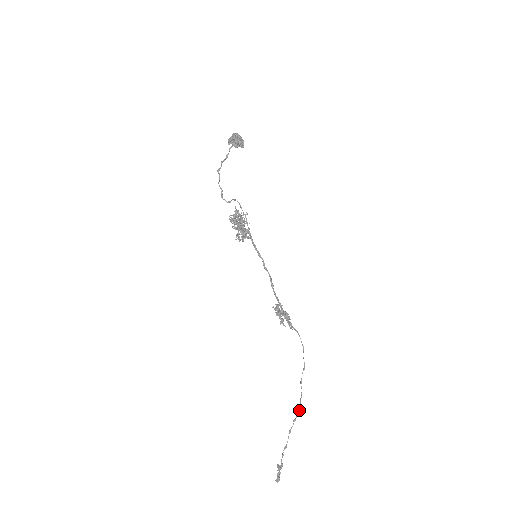
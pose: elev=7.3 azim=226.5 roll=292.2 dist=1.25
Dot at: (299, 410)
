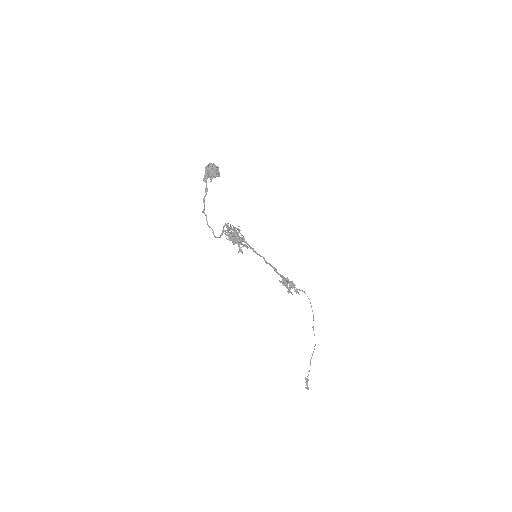
Dot at: occluded
